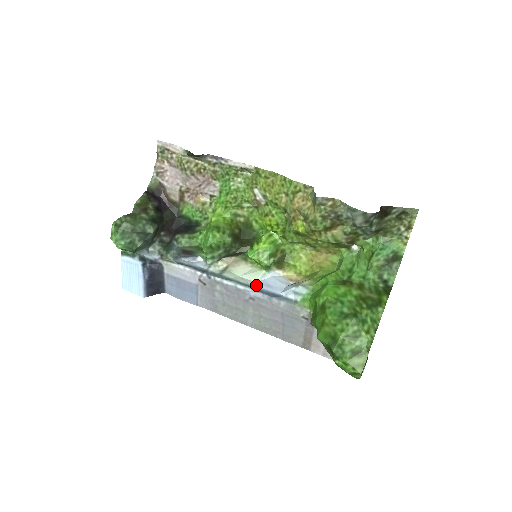
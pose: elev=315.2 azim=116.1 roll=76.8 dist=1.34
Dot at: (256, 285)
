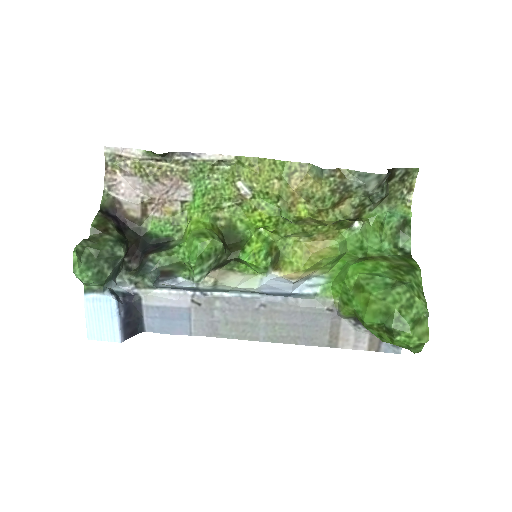
Dot at: (260, 291)
